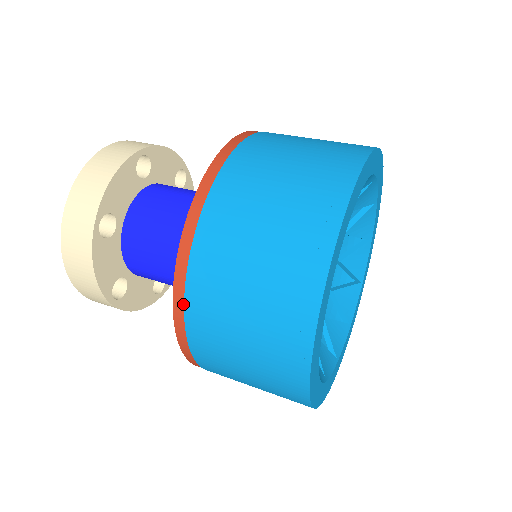
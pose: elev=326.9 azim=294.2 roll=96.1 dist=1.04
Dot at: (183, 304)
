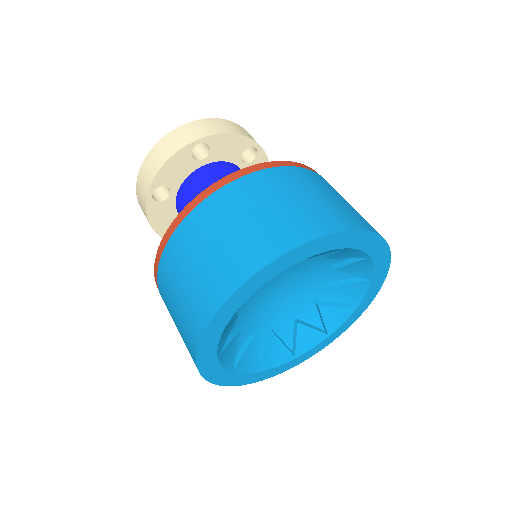
Dot at: (158, 286)
